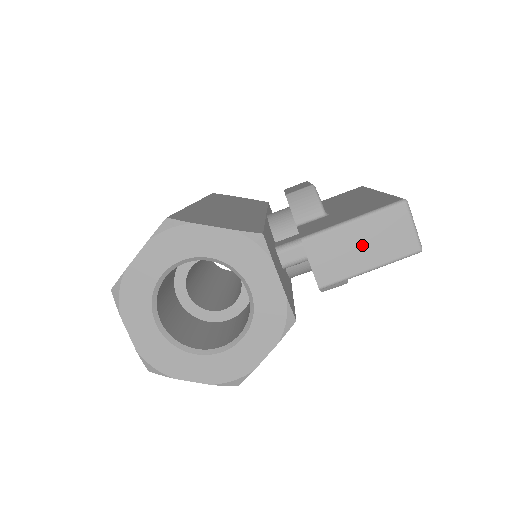
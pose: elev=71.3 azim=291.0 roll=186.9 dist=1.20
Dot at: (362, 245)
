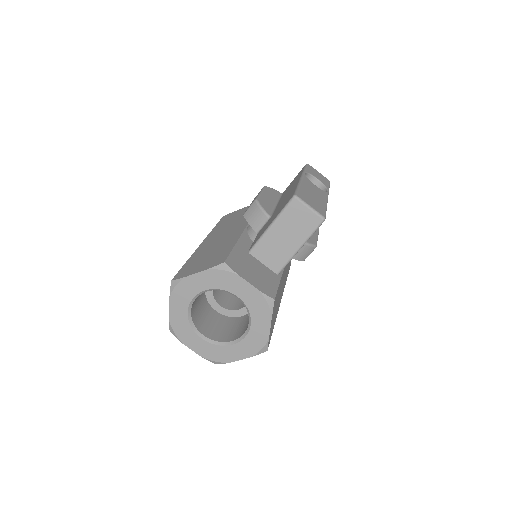
Dot at: (286, 236)
